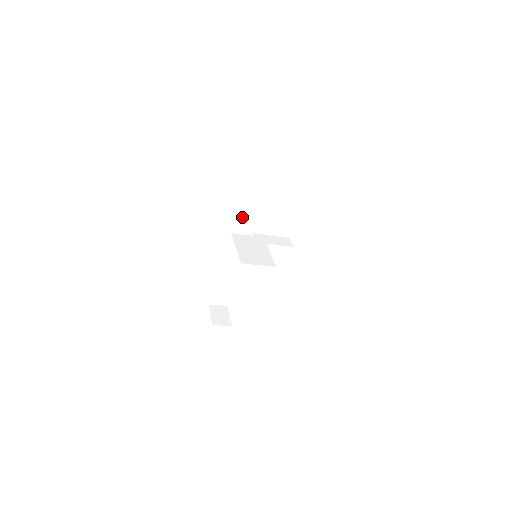
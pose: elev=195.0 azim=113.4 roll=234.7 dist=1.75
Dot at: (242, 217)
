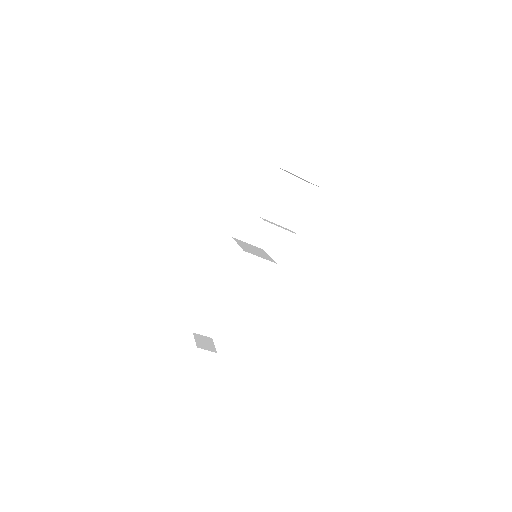
Dot at: (245, 221)
